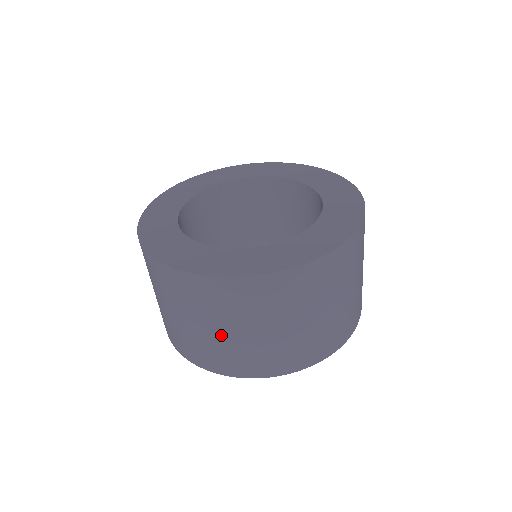
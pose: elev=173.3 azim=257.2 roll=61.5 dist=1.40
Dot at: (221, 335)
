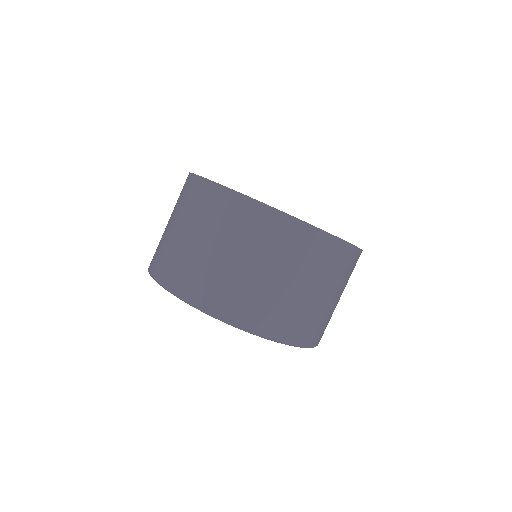
Dot at: (294, 291)
